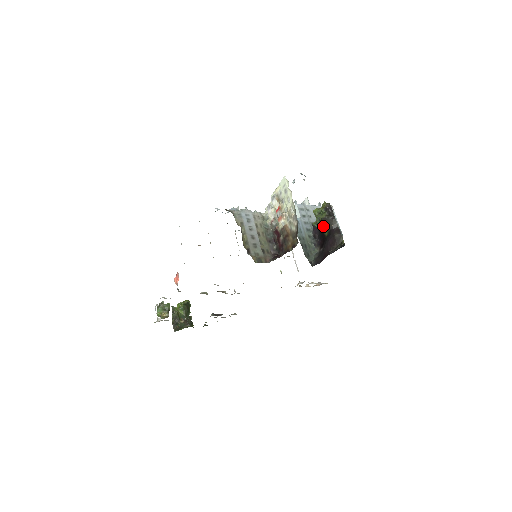
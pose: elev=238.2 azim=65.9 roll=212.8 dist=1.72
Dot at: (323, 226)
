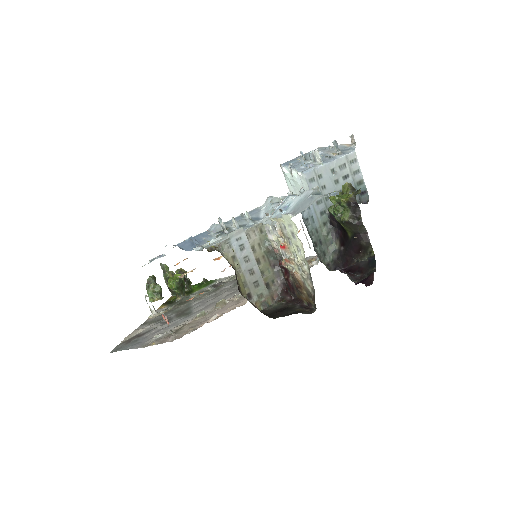
Dot at: (345, 227)
